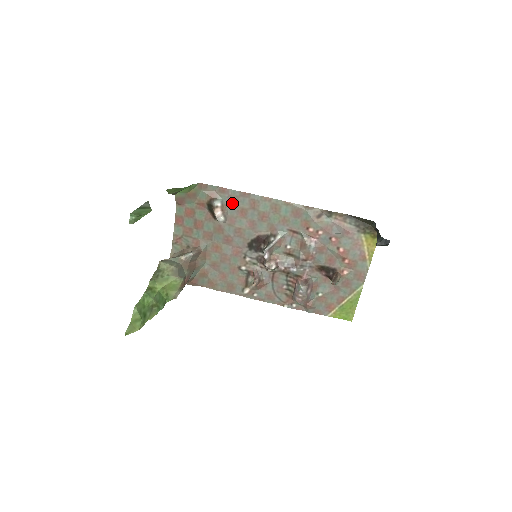
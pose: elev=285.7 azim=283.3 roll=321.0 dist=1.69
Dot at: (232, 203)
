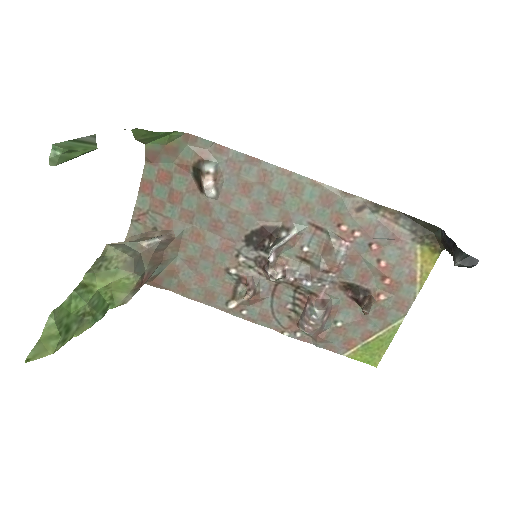
Dot at: (231, 171)
